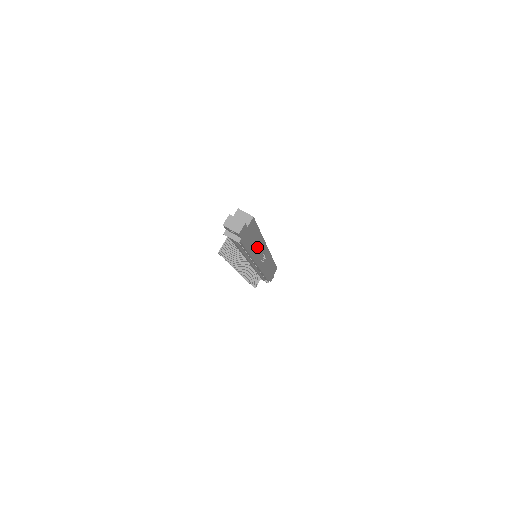
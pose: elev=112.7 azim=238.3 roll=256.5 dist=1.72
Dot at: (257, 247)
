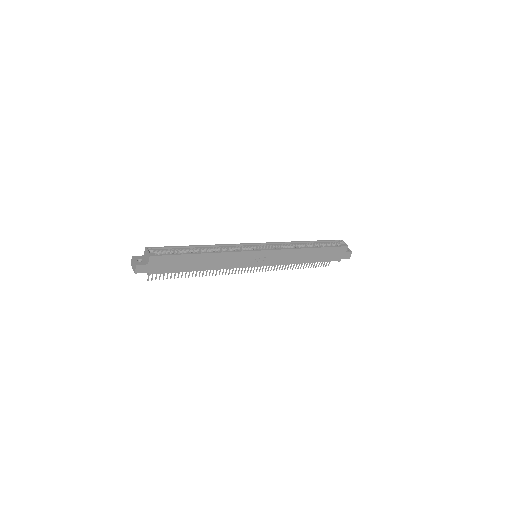
Dot at: (216, 261)
